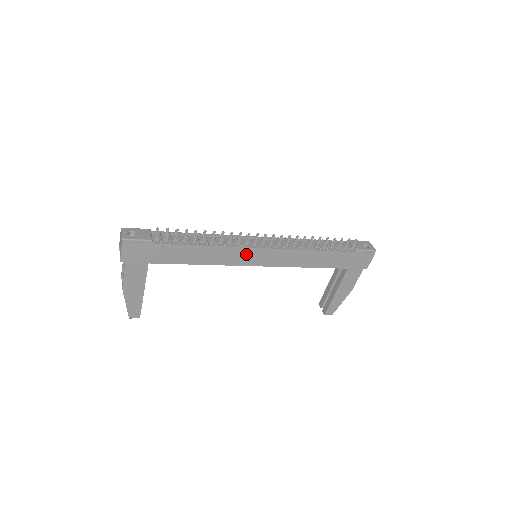
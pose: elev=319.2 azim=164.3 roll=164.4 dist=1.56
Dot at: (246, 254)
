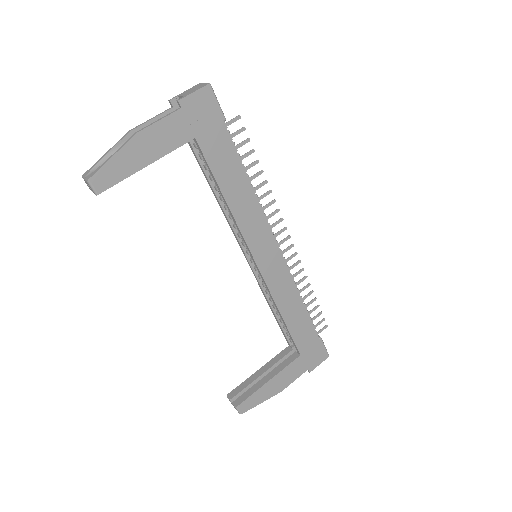
Dot at: (263, 237)
